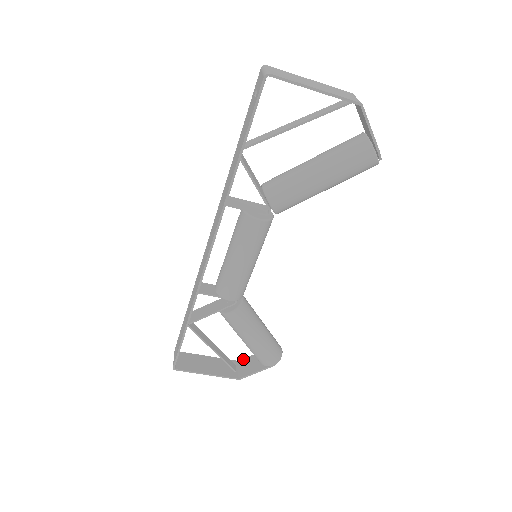
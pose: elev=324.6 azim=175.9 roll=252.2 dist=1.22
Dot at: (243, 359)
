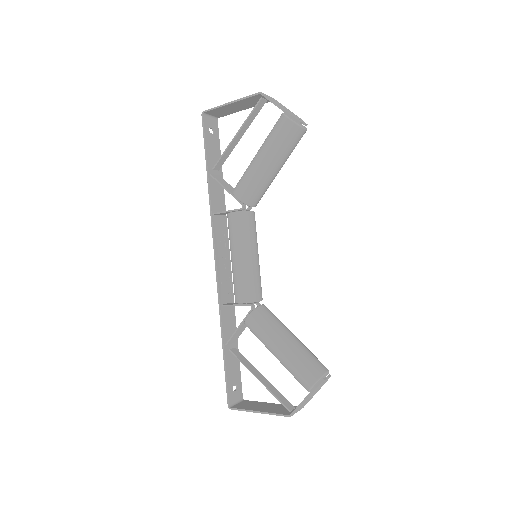
Dot at: occluded
